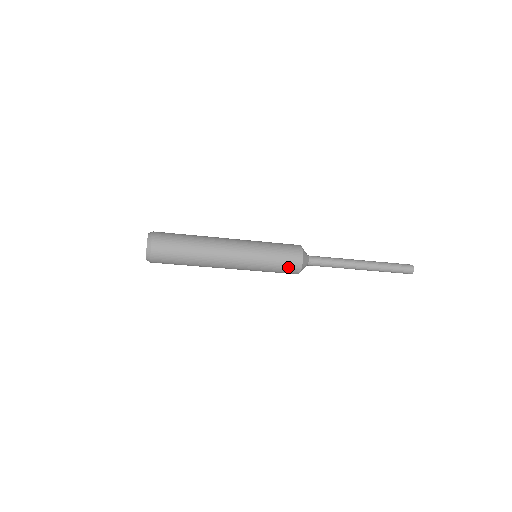
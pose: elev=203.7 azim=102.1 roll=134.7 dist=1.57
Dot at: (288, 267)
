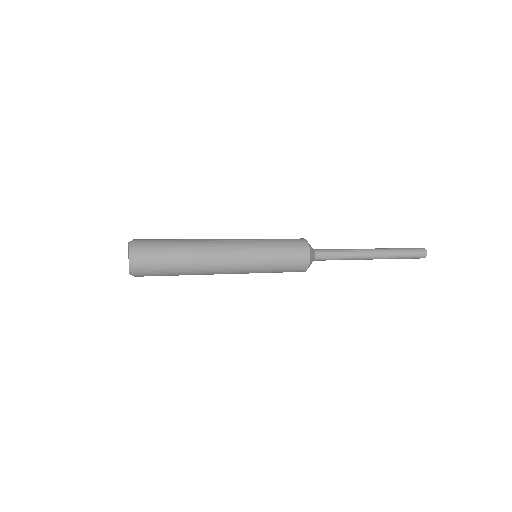
Dot at: (292, 270)
